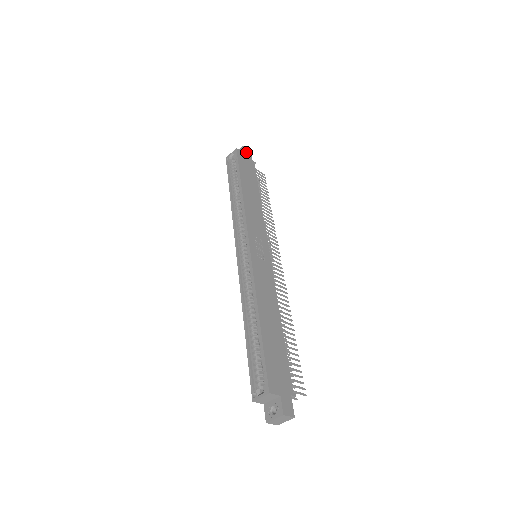
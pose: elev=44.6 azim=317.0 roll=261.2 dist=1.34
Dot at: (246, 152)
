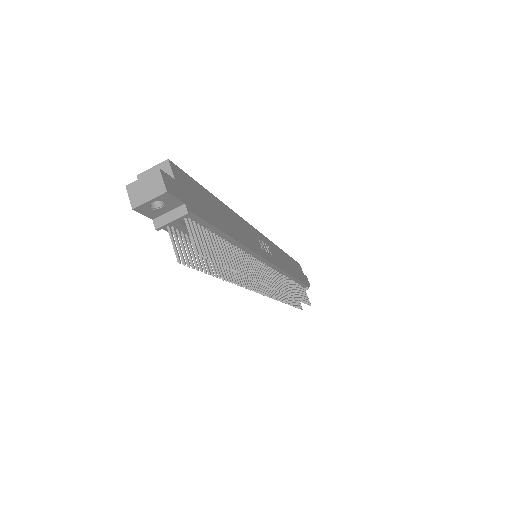
Dot at: (306, 278)
